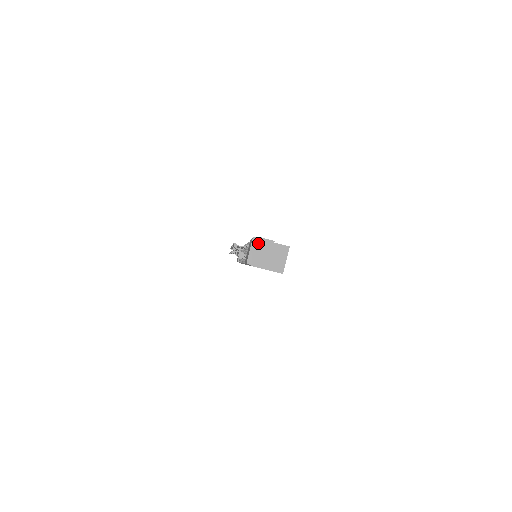
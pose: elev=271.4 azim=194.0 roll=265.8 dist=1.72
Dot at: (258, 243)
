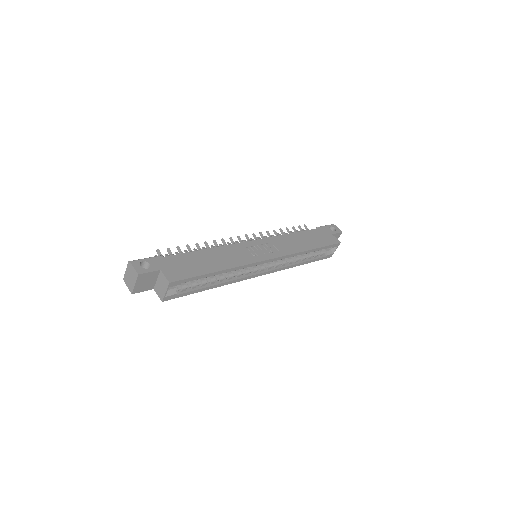
Dot at: (130, 268)
